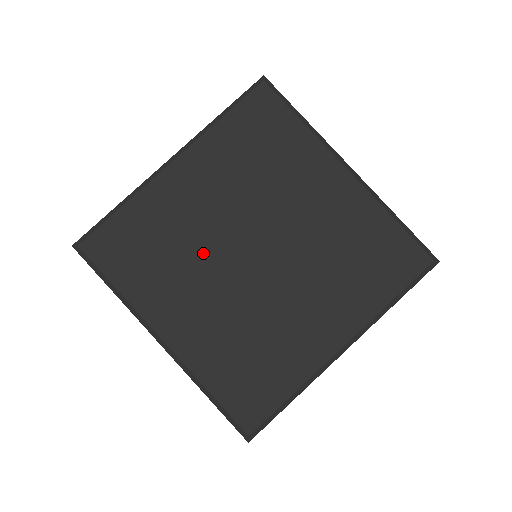
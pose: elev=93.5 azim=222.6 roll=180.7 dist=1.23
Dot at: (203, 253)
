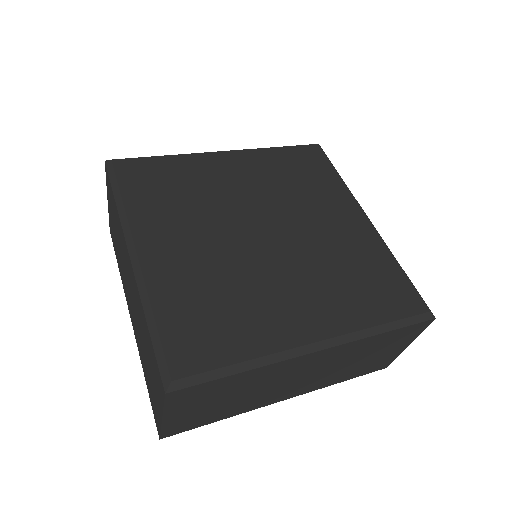
Dot at: (216, 211)
